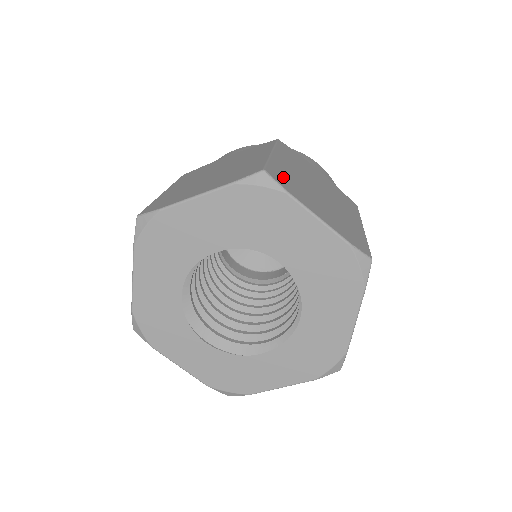
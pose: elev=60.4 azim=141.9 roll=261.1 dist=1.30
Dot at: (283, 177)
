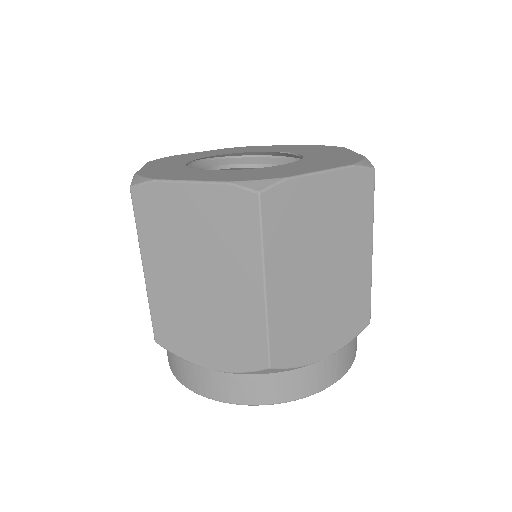
Dot at: occluded
